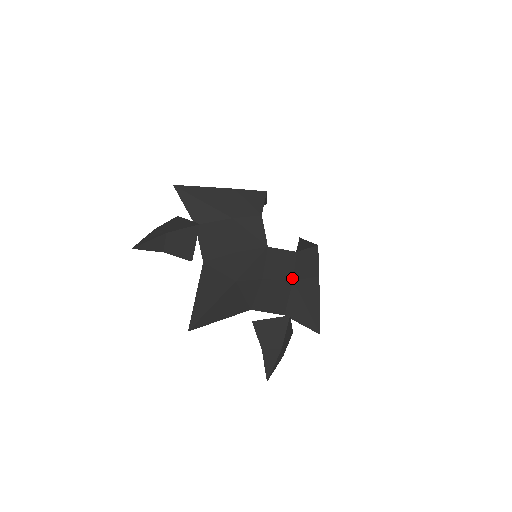
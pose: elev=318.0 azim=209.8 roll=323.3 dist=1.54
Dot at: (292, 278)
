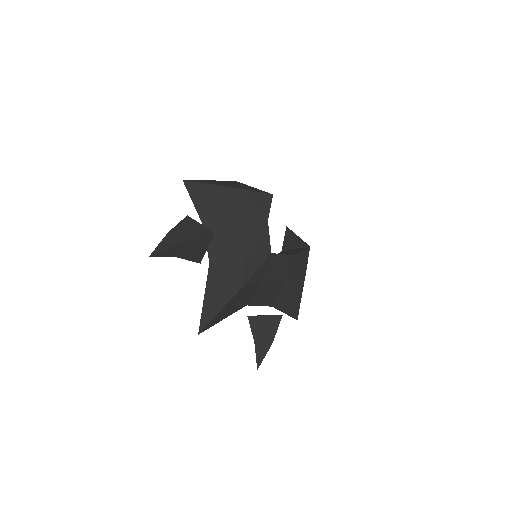
Dot at: (285, 277)
